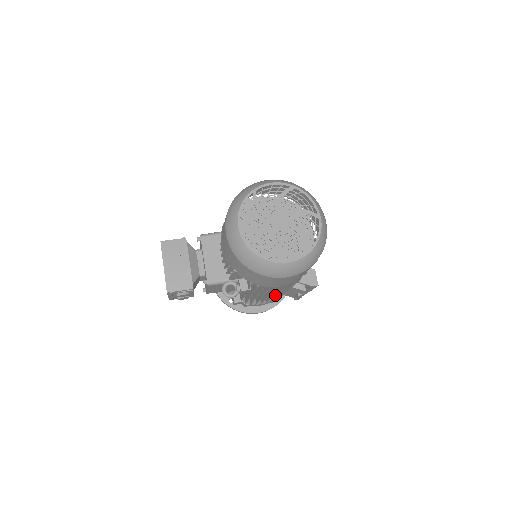
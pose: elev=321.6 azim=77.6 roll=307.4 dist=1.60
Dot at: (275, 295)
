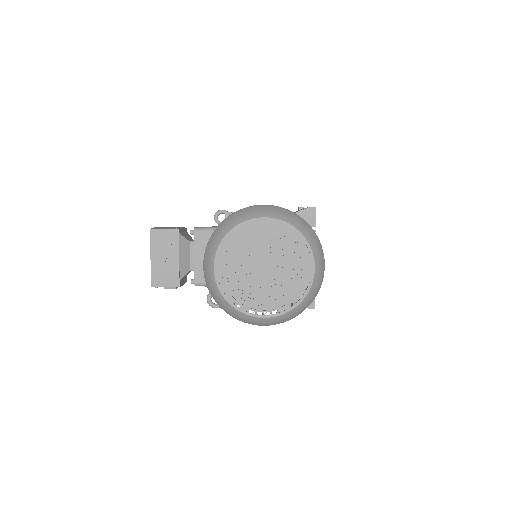
Dot at: occluded
